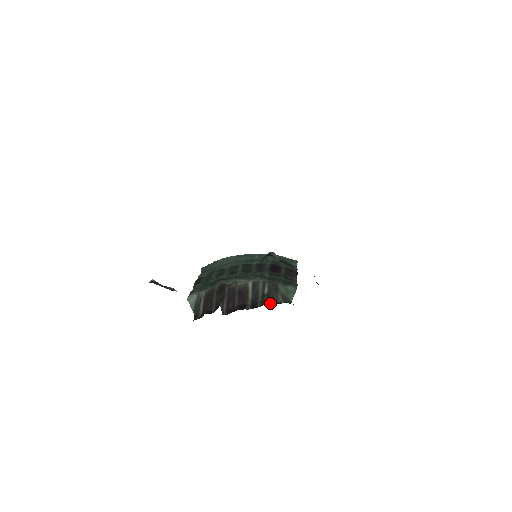
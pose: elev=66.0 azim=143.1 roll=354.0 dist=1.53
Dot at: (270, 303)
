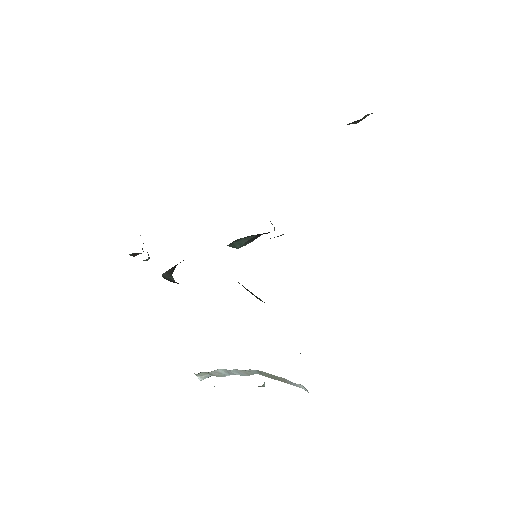
Dot at: occluded
